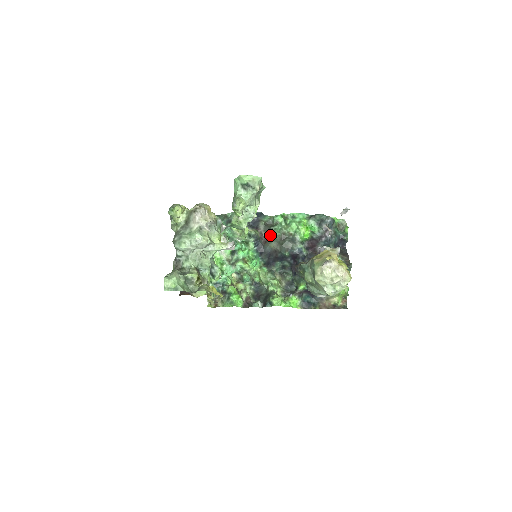
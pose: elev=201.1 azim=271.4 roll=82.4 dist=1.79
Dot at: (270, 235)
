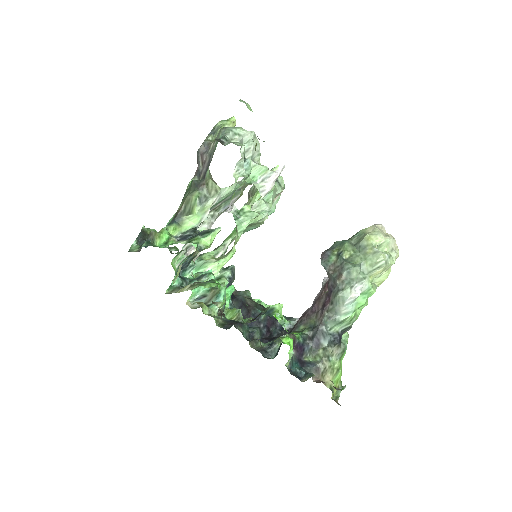
Dot at: occluded
